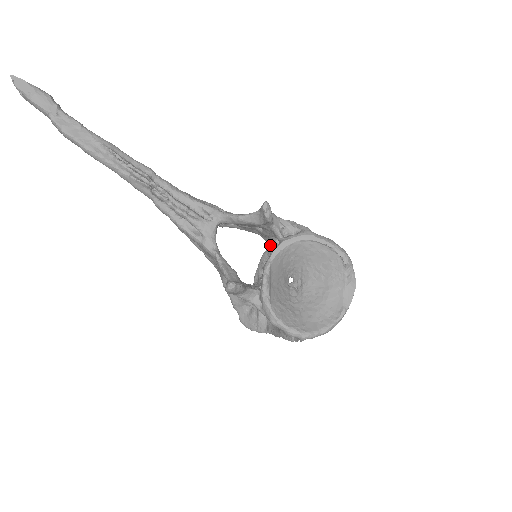
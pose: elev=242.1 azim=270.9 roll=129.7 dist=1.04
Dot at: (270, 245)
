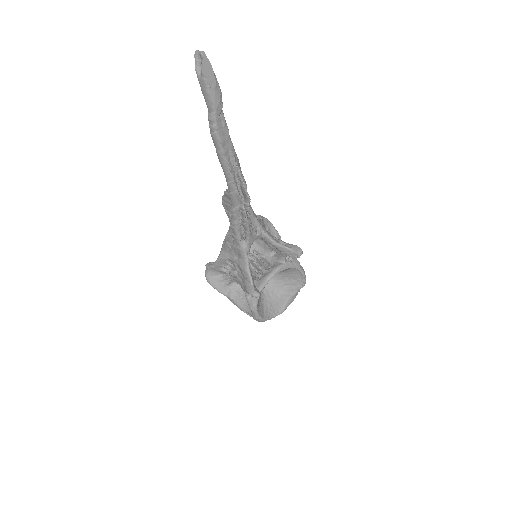
Dot at: (260, 244)
